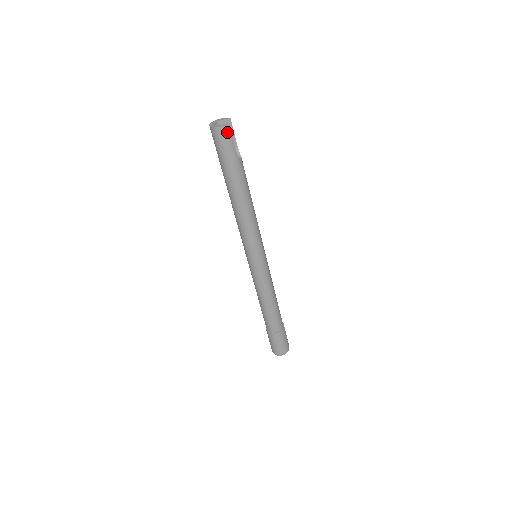
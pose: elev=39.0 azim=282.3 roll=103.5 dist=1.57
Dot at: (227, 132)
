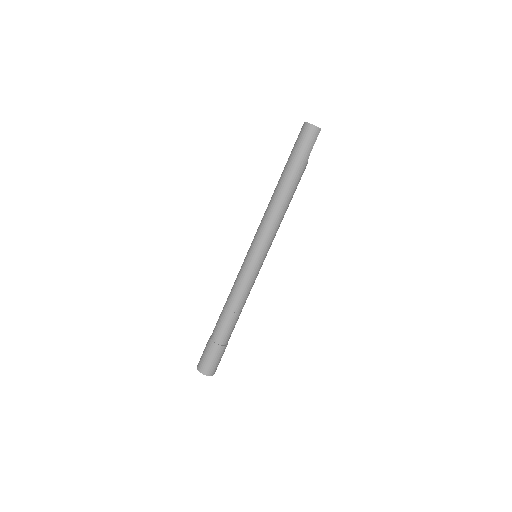
Dot at: (316, 133)
